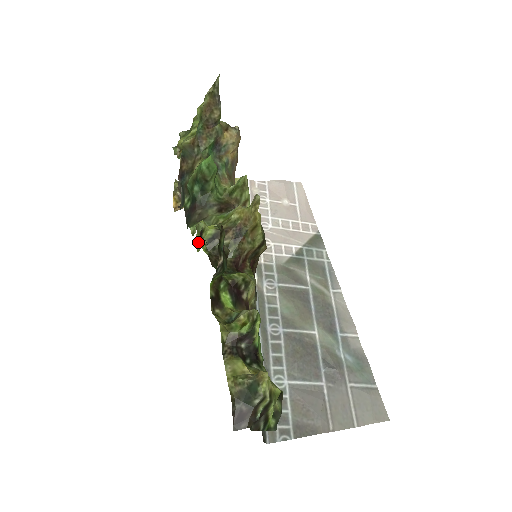
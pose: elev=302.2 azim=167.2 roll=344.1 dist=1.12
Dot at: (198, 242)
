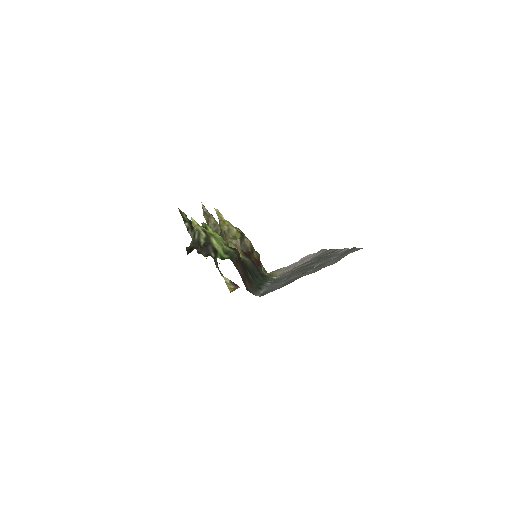
Dot at: occluded
